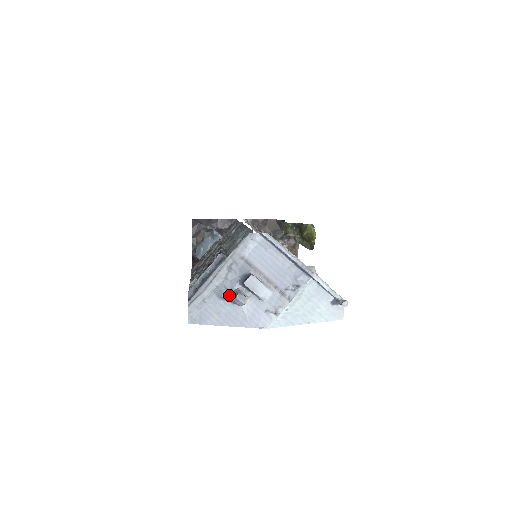
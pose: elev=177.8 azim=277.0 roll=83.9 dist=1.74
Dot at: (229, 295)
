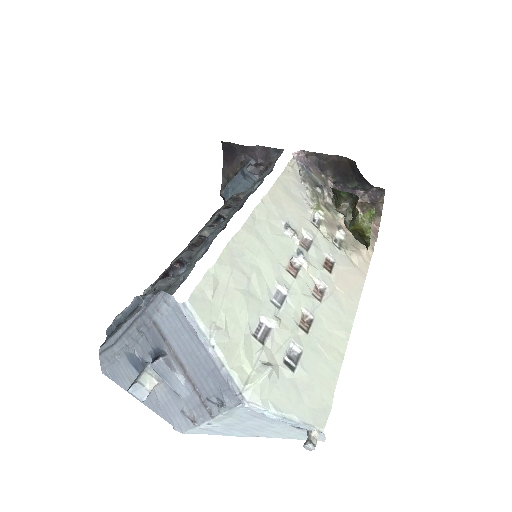
Dot at: (141, 365)
